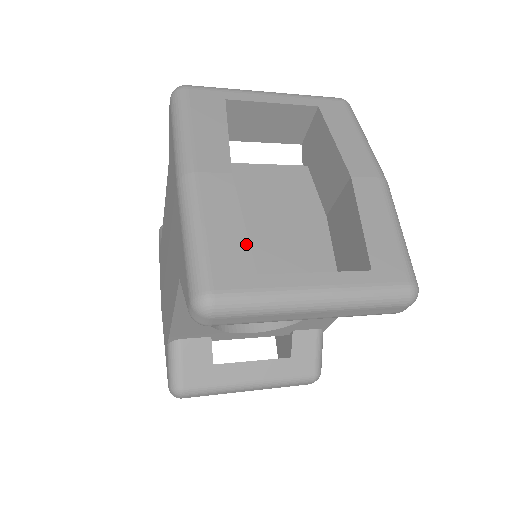
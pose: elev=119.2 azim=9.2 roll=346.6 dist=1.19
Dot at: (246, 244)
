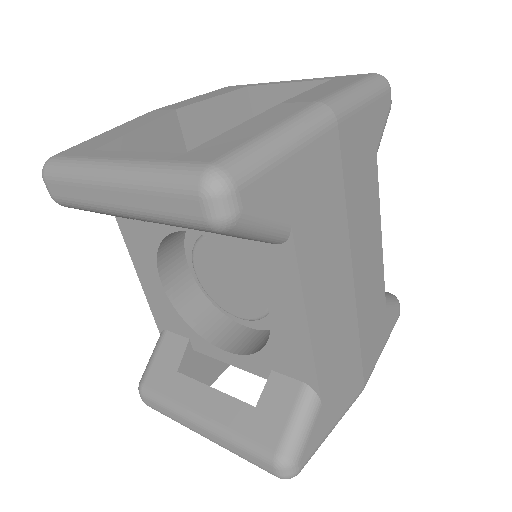
Dot at: (117, 137)
